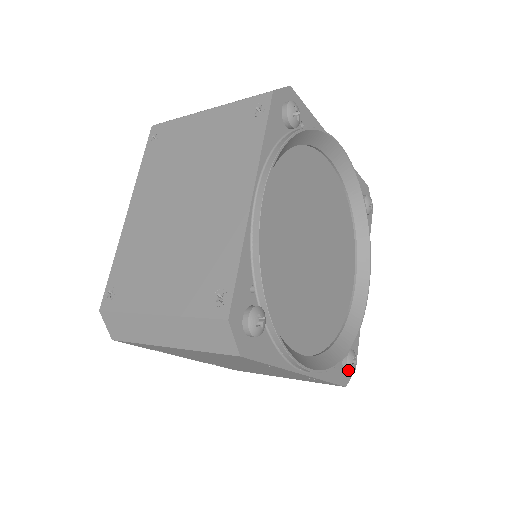
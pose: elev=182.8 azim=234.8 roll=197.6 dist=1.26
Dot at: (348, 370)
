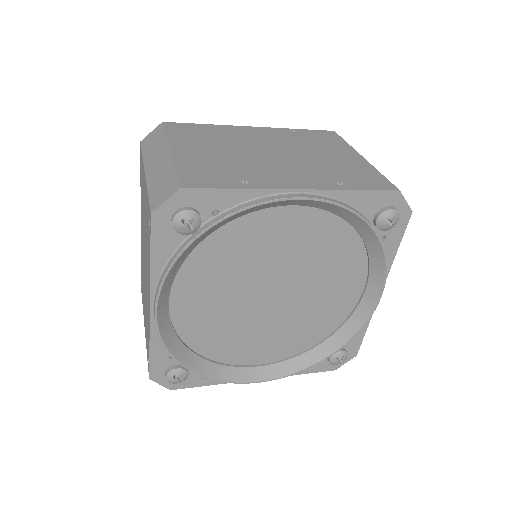
Dot at: (333, 364)
